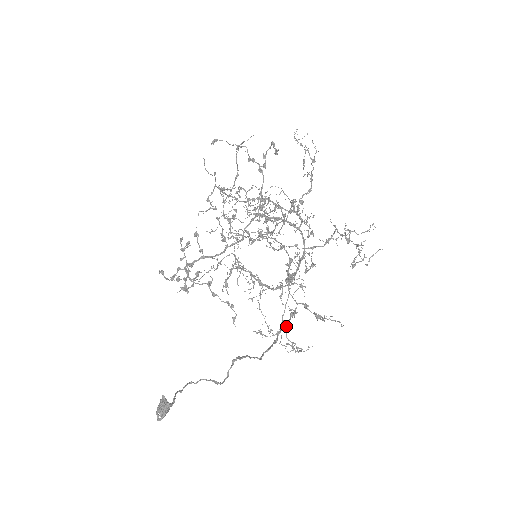
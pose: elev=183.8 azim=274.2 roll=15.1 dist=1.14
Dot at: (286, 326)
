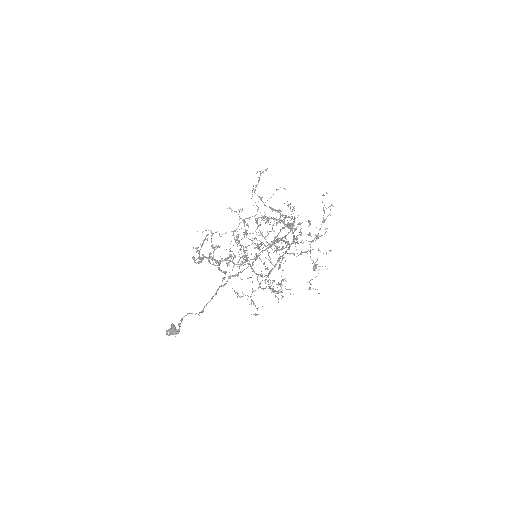
Dot at: occluded
